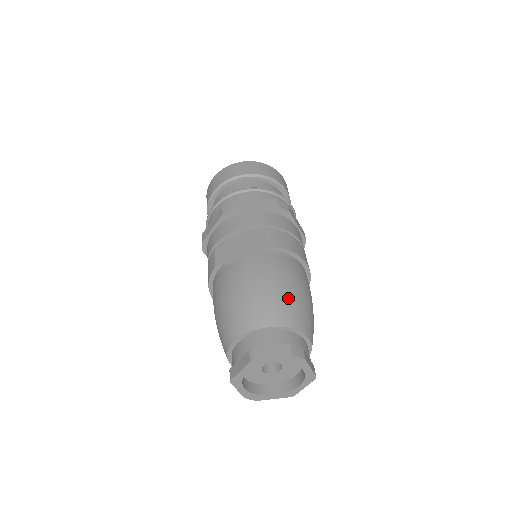
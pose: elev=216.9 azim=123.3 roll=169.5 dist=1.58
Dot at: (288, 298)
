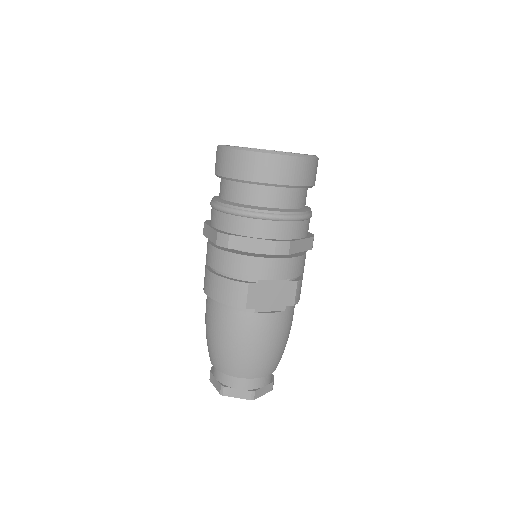
Dot at: occluded
